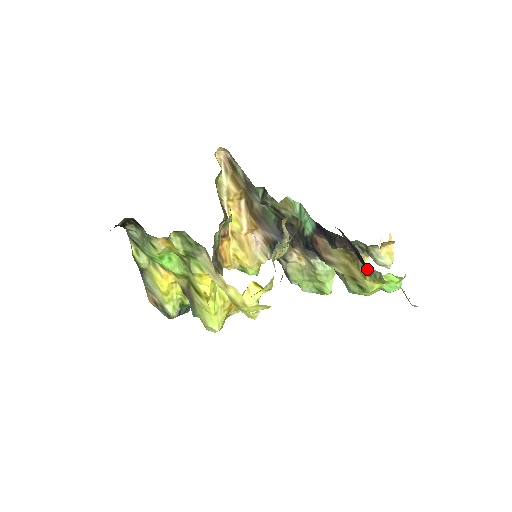
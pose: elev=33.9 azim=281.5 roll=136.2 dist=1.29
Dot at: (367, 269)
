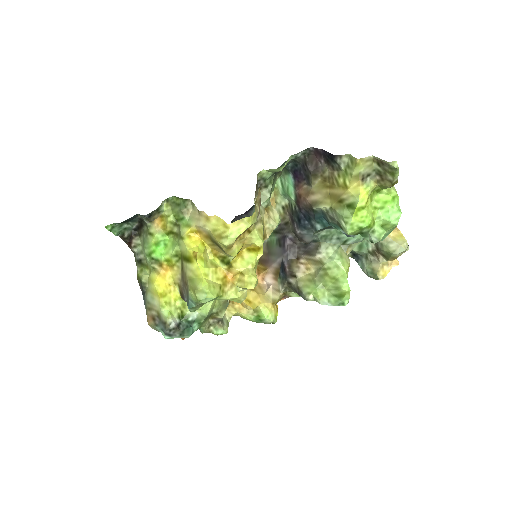
Dot at: (337, 161)
